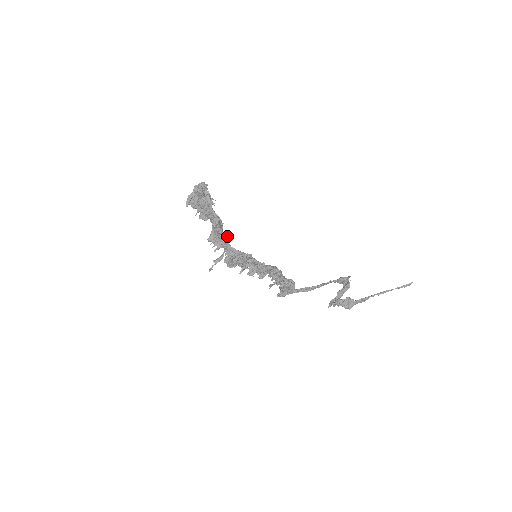
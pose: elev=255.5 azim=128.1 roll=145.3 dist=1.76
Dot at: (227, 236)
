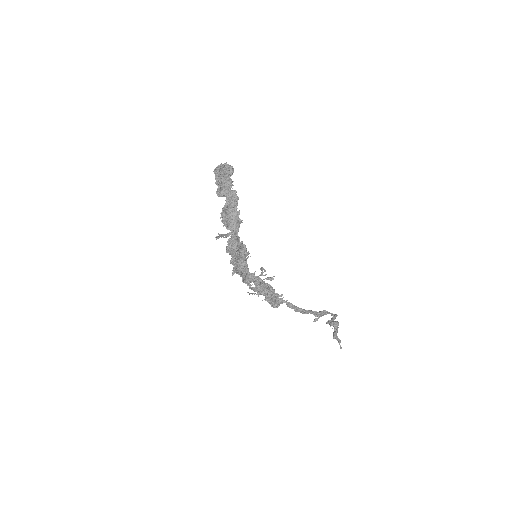
Dot at: occluded
